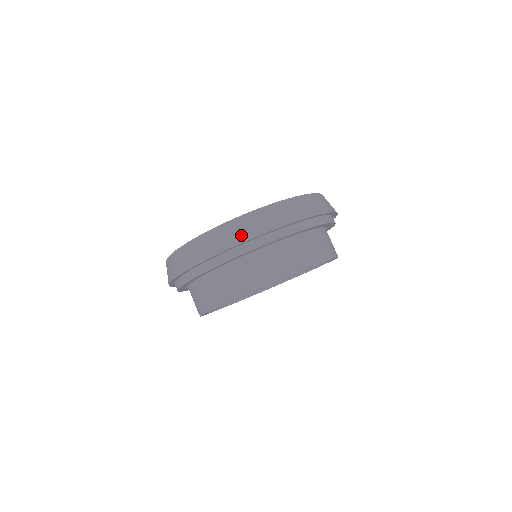
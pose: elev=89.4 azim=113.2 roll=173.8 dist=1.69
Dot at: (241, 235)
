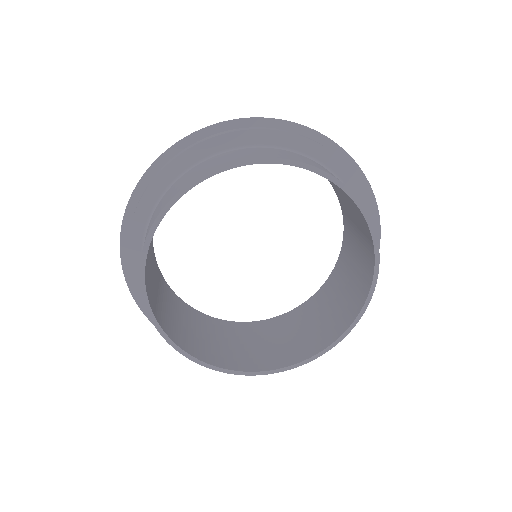
Dot at: occluded
